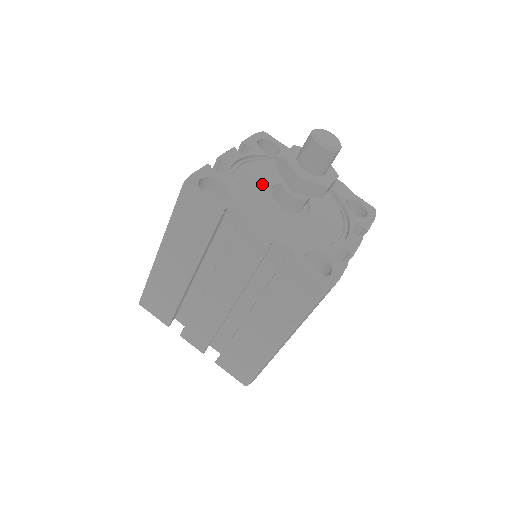
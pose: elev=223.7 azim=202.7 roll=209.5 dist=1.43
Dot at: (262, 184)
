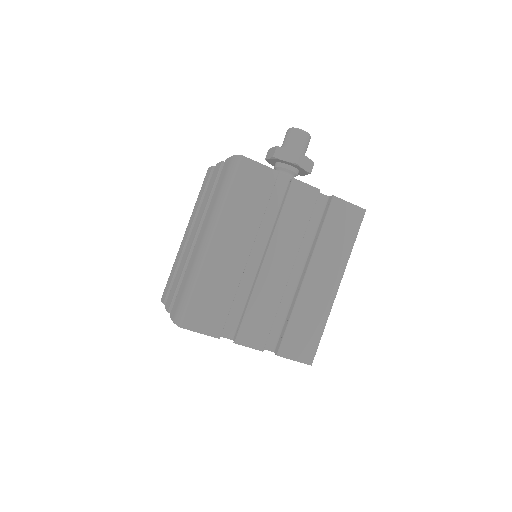
Dot at: occluded
